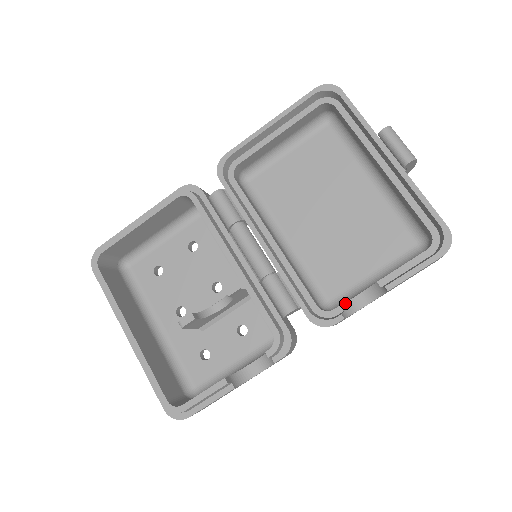
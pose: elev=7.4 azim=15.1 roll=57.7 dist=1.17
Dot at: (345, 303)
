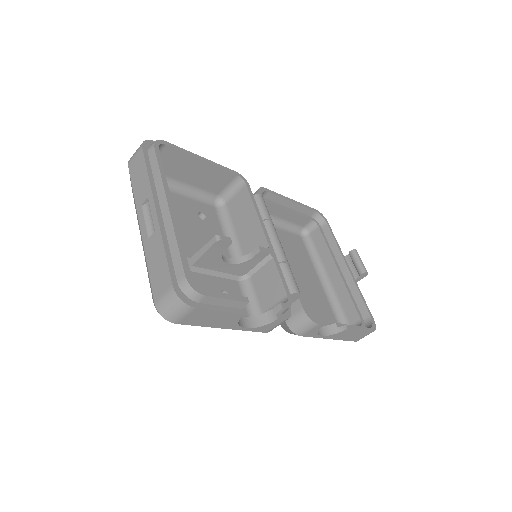
Dot at: occluded
